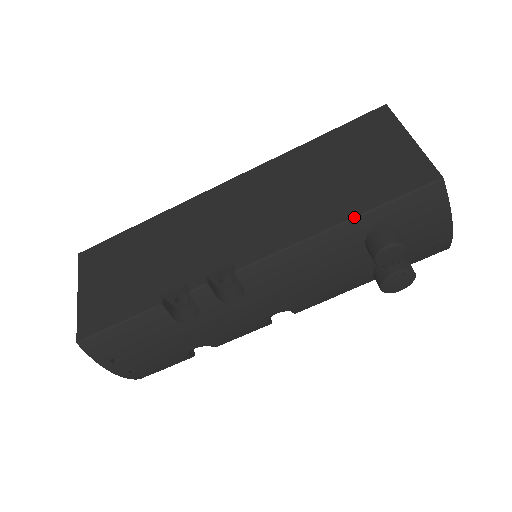
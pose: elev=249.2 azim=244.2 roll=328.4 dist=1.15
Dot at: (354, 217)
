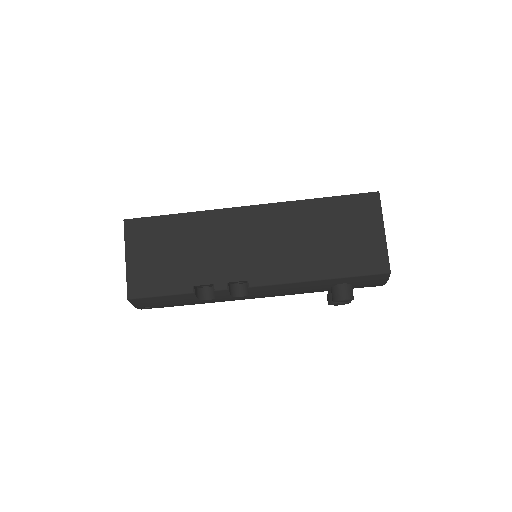
Dot at: (332, 278)
